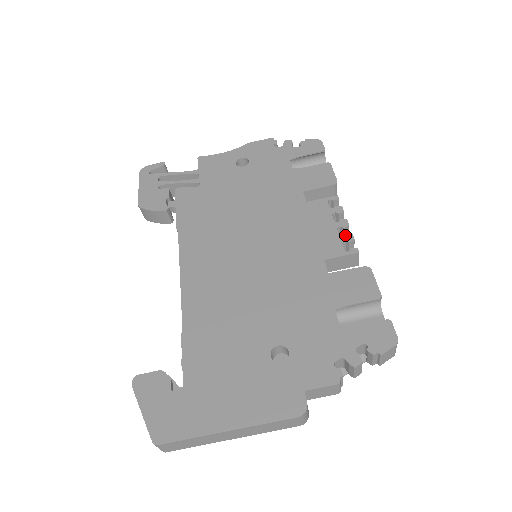
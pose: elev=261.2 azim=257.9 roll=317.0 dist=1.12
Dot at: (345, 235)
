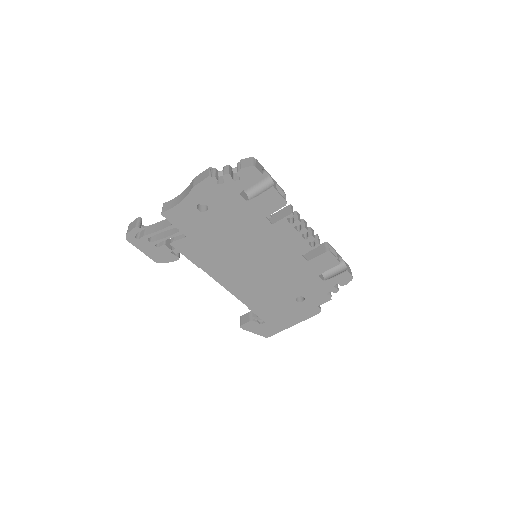
Dot at: (308, 238)
